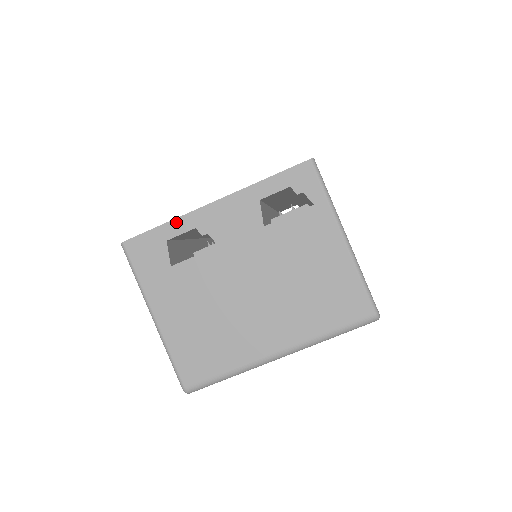
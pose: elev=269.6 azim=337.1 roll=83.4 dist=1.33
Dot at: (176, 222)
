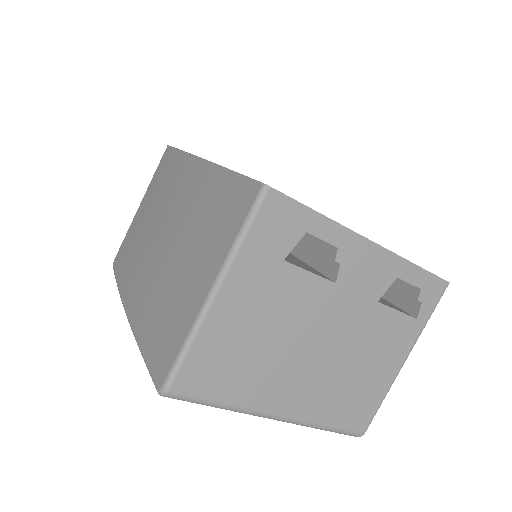
Dot at: (331, 224)
